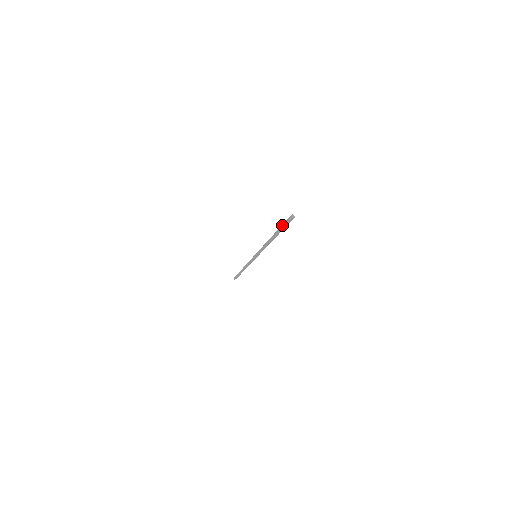
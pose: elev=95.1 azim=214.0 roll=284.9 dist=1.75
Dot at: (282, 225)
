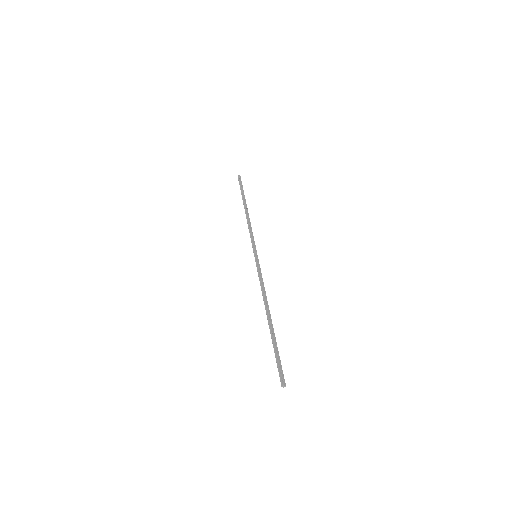
Dot at: (275, 356)
